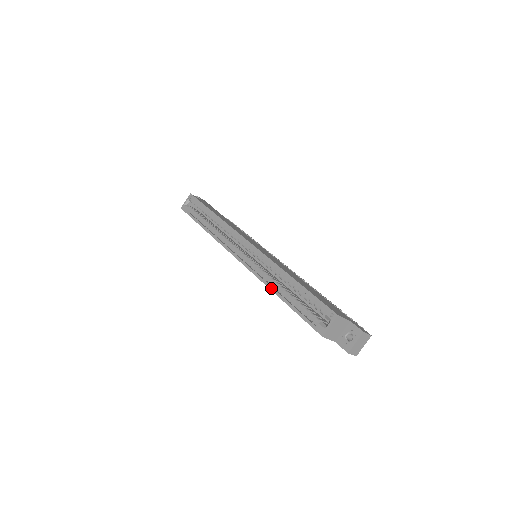
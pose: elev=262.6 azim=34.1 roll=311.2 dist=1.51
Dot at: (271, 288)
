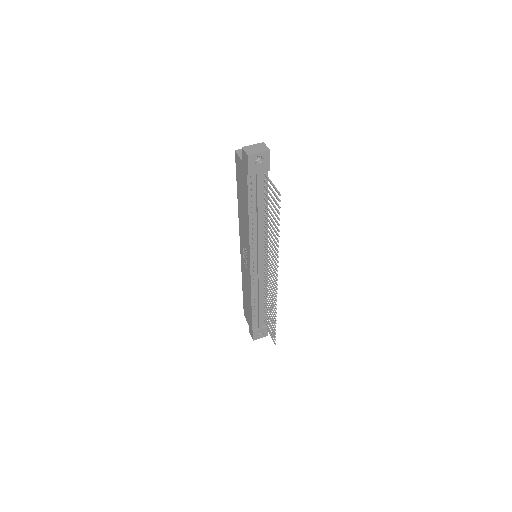
Dot at: occluded
